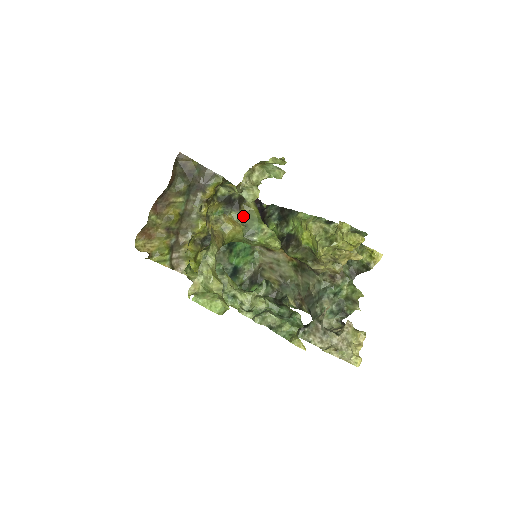
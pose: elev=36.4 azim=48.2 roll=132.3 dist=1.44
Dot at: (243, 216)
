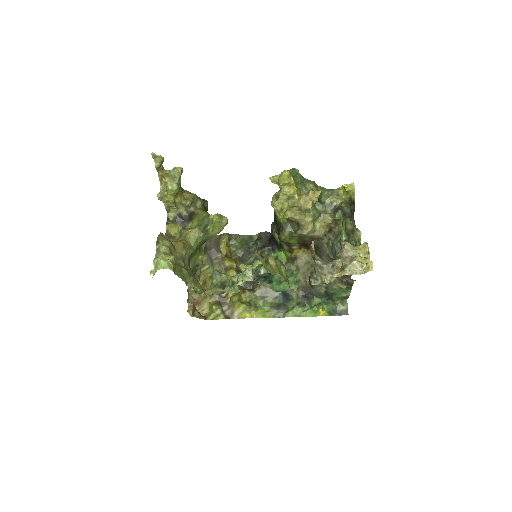
Dot at: (196, 222)
